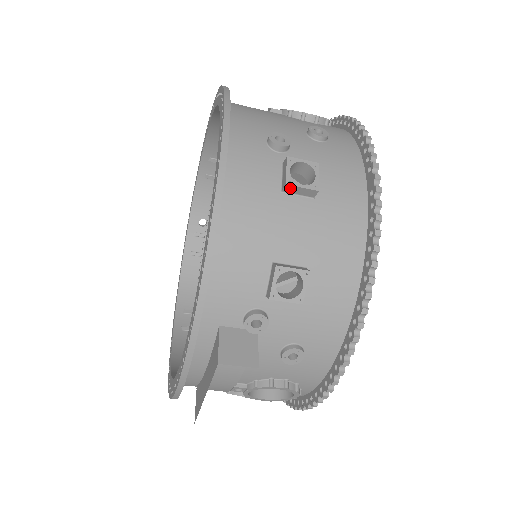
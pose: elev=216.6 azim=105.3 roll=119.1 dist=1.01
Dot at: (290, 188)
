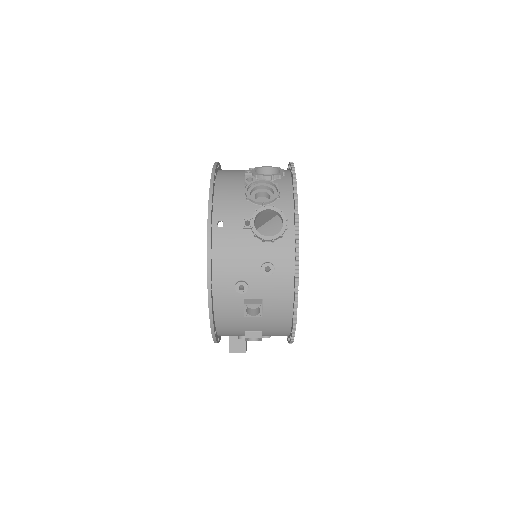
Dot at: (247, 315)
